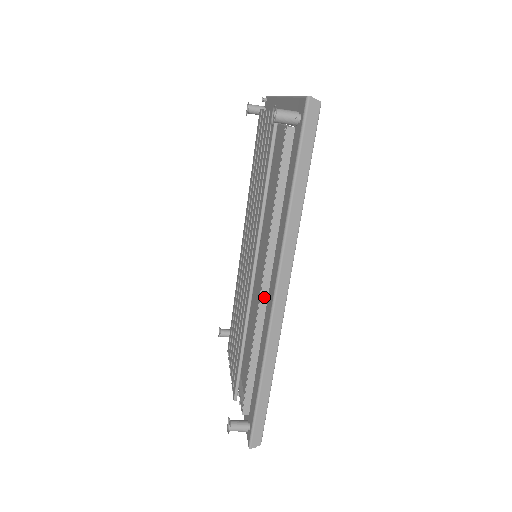
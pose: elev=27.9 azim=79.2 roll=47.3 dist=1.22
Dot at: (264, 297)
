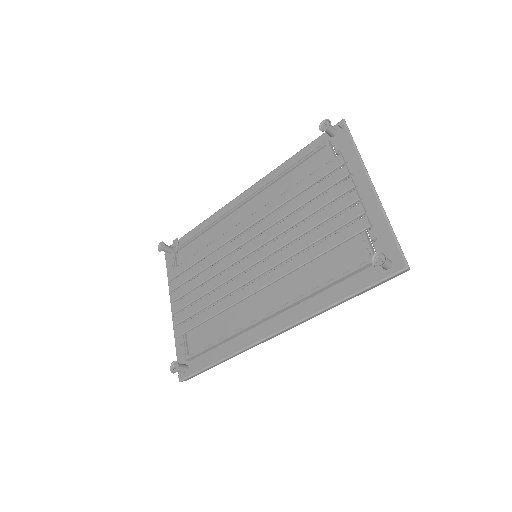
Dot at: (263, 321)
